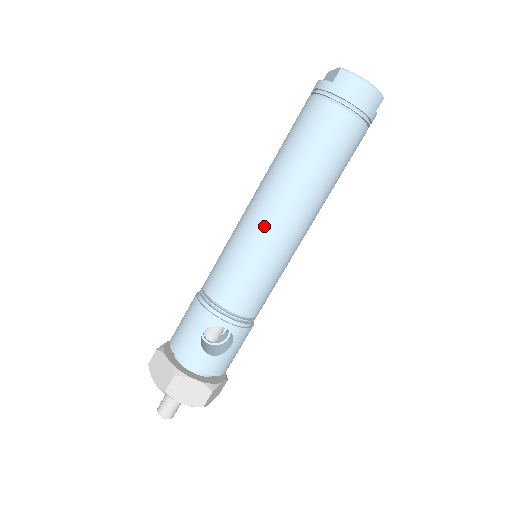
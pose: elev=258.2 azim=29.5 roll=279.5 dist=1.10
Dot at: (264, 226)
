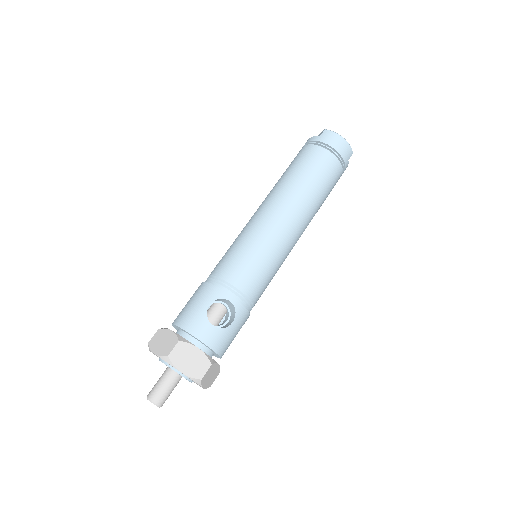
Dot at: (269, 222)
